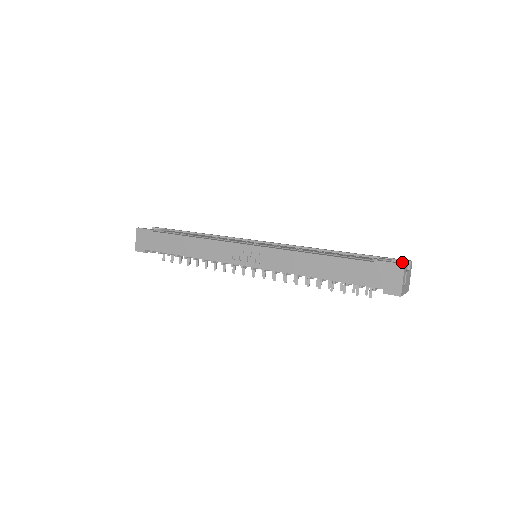
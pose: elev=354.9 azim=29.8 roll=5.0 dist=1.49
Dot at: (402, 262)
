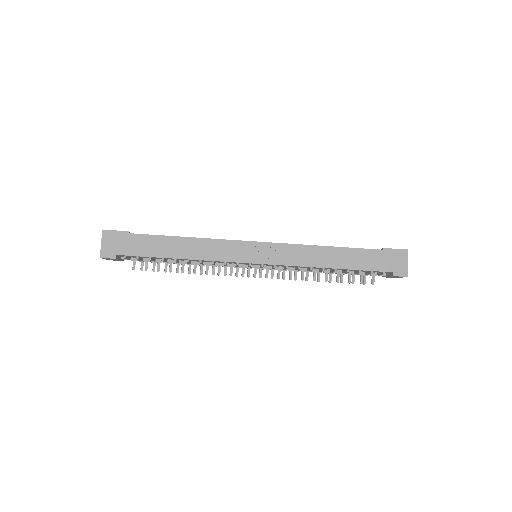
Dot at: occluded
